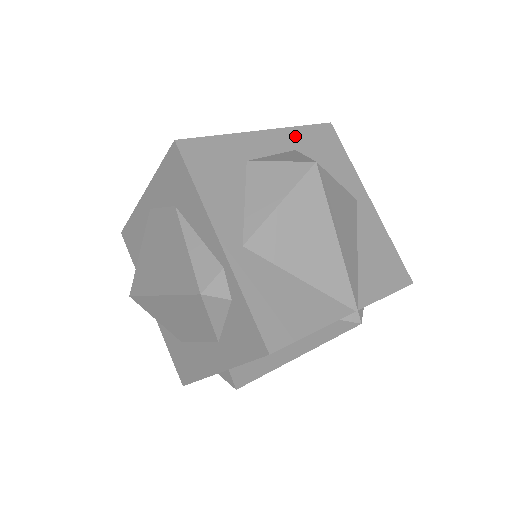
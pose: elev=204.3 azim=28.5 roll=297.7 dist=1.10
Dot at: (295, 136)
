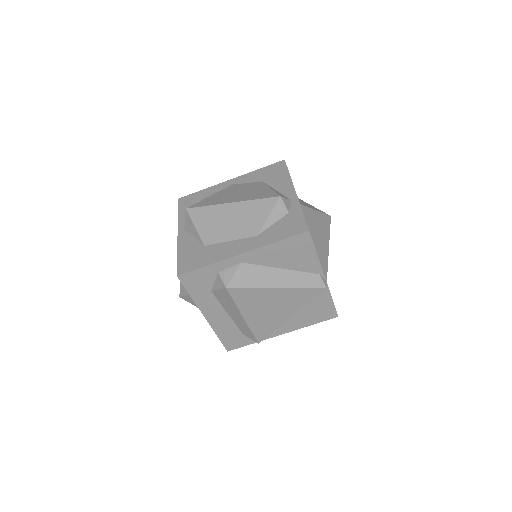
Dot at: occluded
